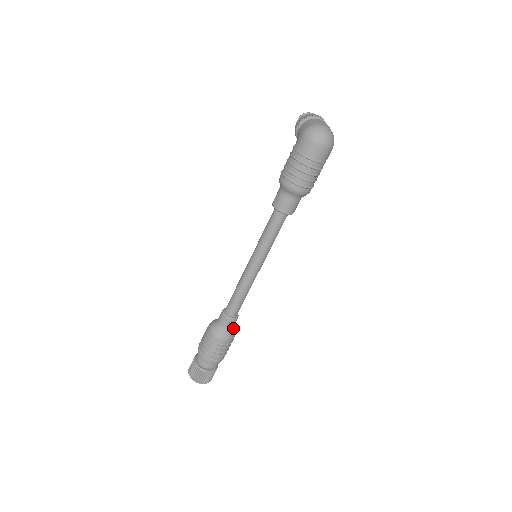
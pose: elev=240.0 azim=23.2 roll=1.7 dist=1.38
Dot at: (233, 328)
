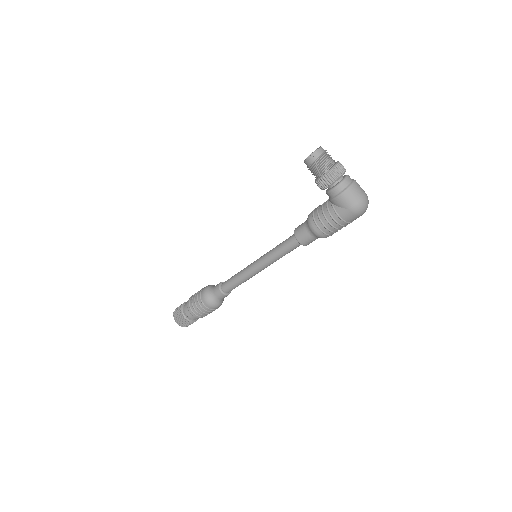
Dot at: occluded
